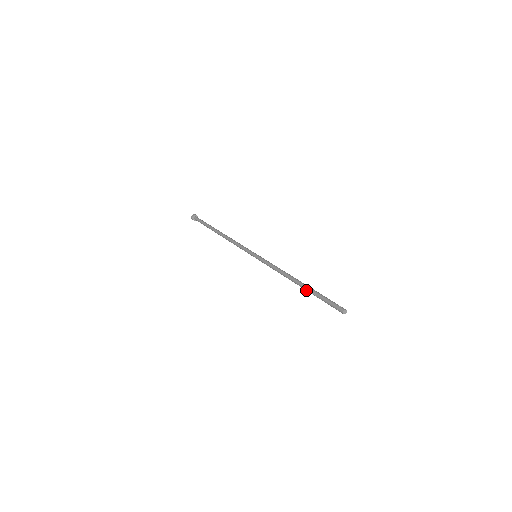
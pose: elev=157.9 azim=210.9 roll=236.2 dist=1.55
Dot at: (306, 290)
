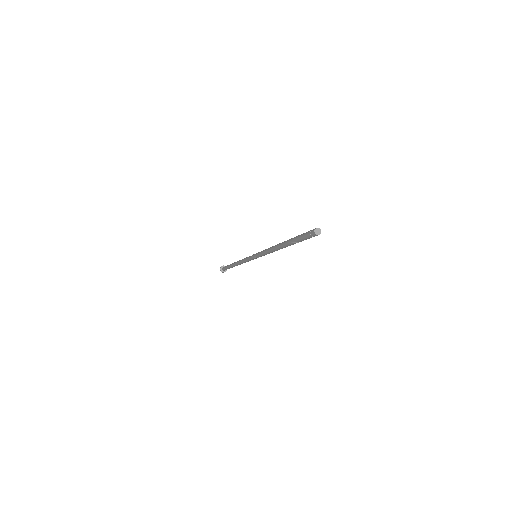
Dot at: occluded
